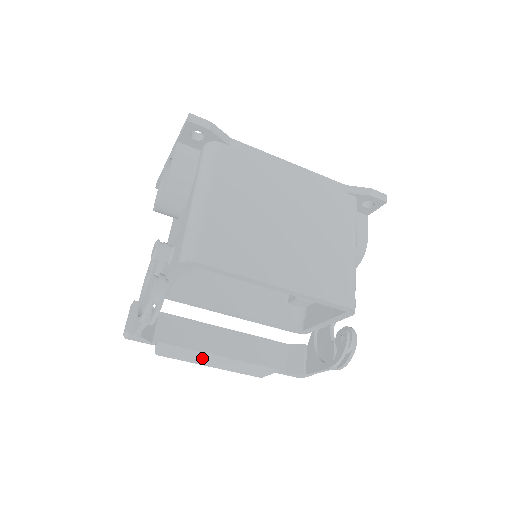
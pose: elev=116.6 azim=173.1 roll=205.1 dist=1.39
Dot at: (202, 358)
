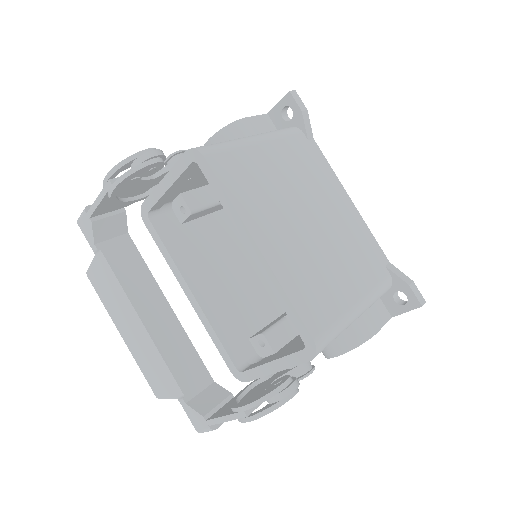
Dot at: (122, 311)
